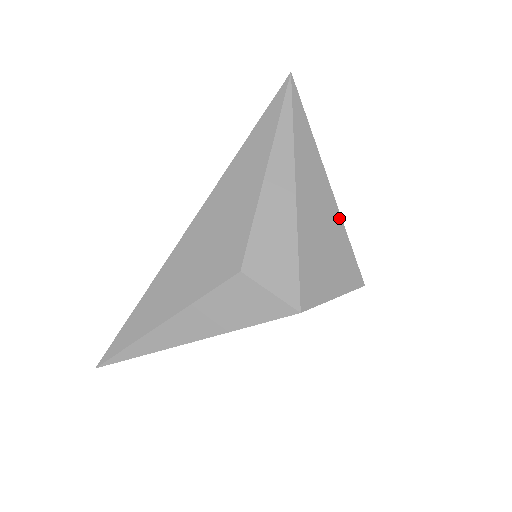
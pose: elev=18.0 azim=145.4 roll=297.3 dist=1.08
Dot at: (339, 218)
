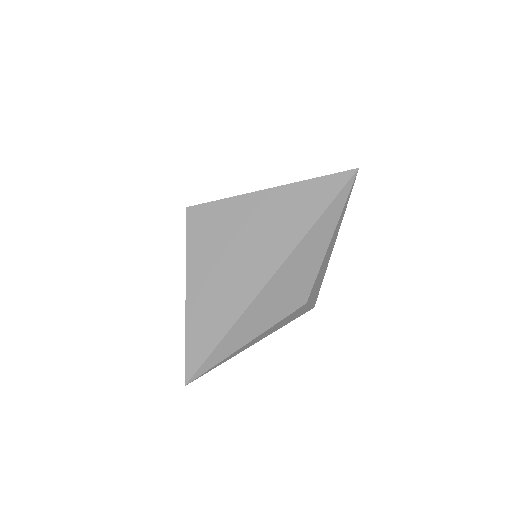
Dot at: occluded
